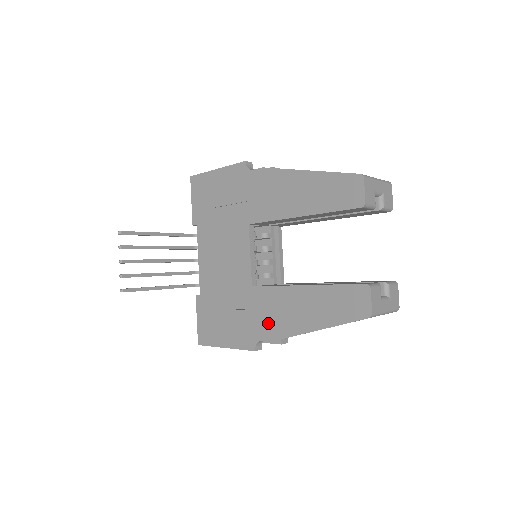
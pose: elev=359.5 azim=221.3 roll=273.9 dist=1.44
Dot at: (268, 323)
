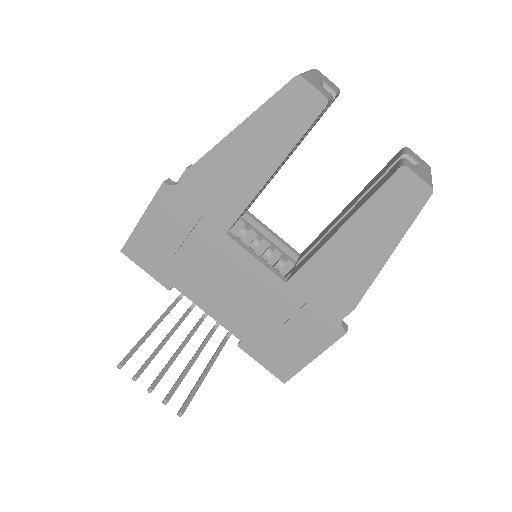
Dot at: (335, 297)
